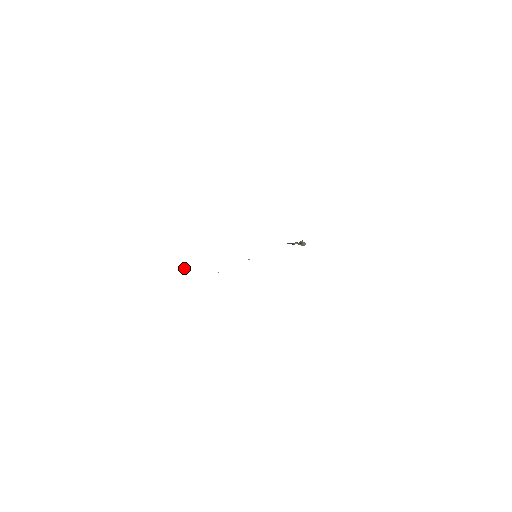
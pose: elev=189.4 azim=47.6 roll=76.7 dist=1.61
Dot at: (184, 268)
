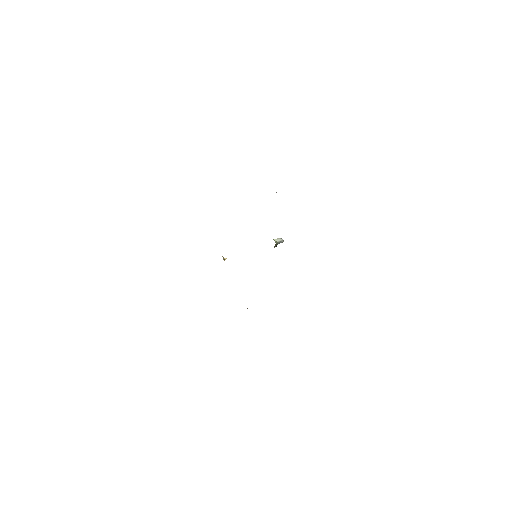
Dot at: (224, 260)
